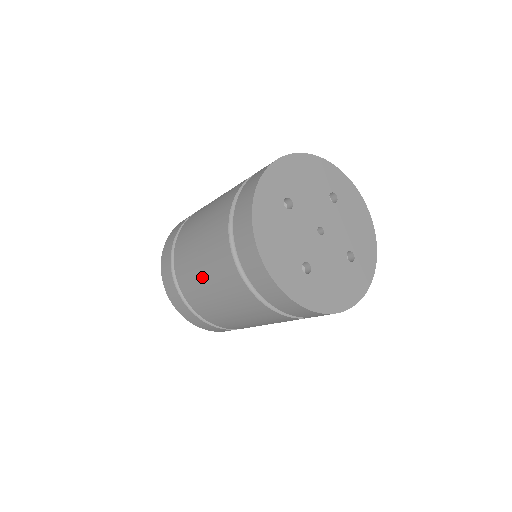
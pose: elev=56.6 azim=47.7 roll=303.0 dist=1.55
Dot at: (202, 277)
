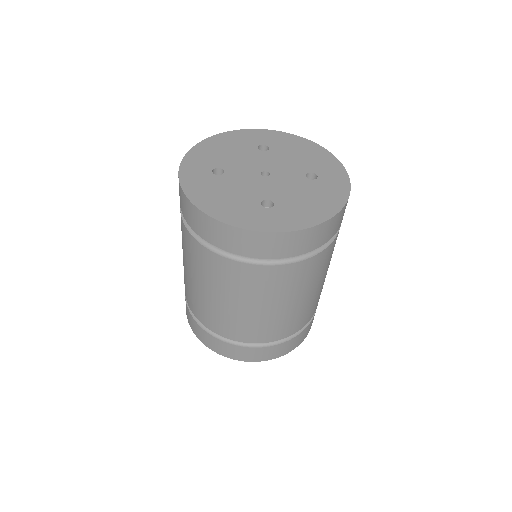
Dot at: (209, 296)
